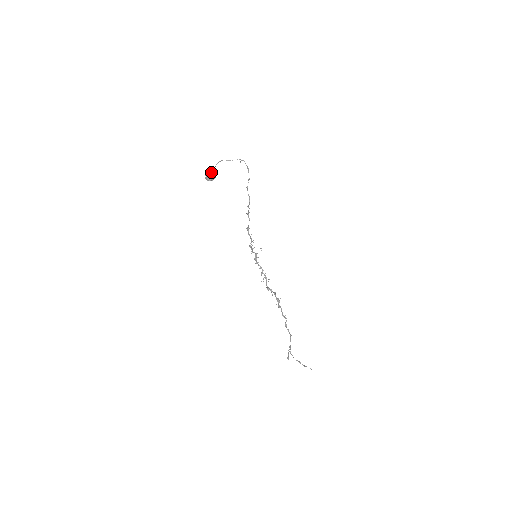
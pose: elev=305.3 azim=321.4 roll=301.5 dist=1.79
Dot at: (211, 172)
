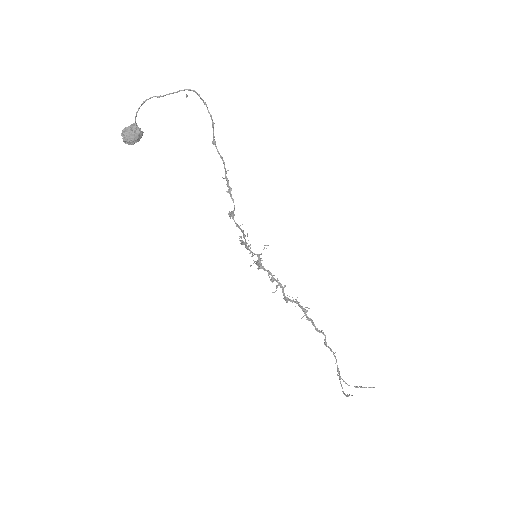
Dot at: (131, 126)
